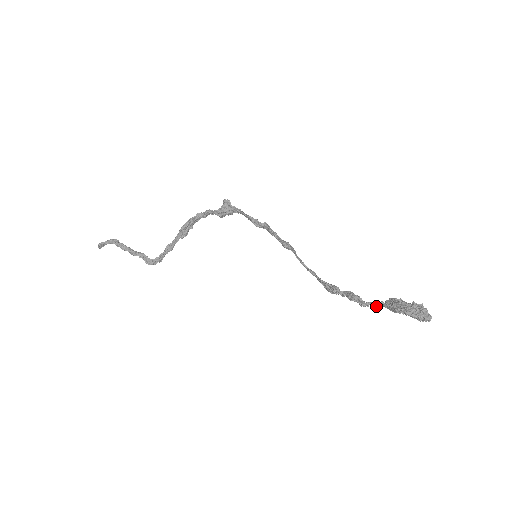
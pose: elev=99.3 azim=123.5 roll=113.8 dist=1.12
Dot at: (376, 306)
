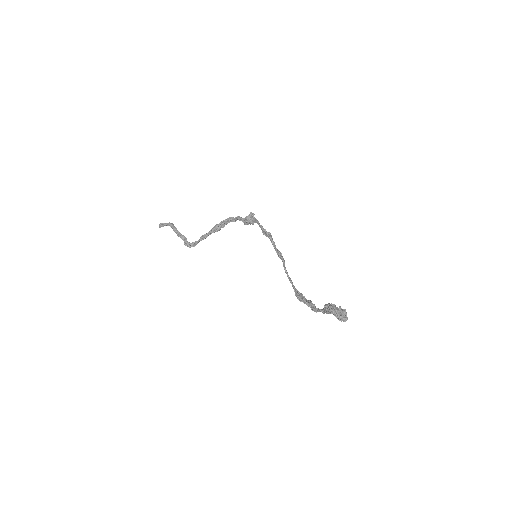
Dot at: (321, 311)
